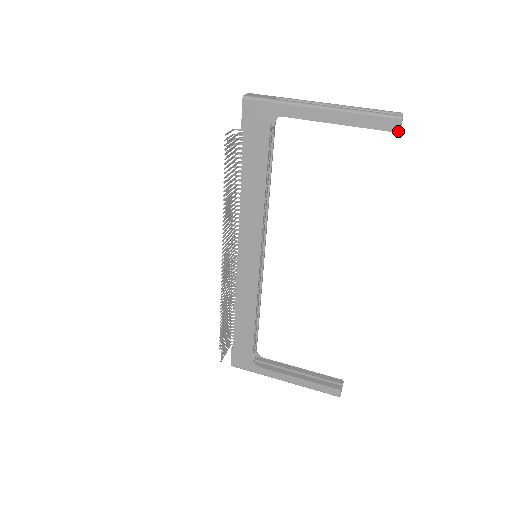
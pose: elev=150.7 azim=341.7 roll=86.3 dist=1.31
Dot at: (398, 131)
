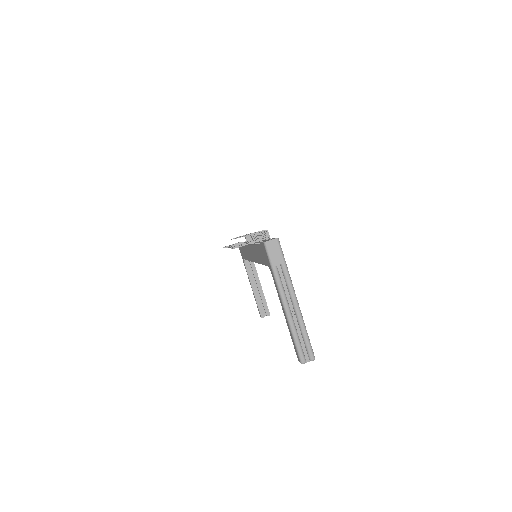
Dot at: (299, 361)
